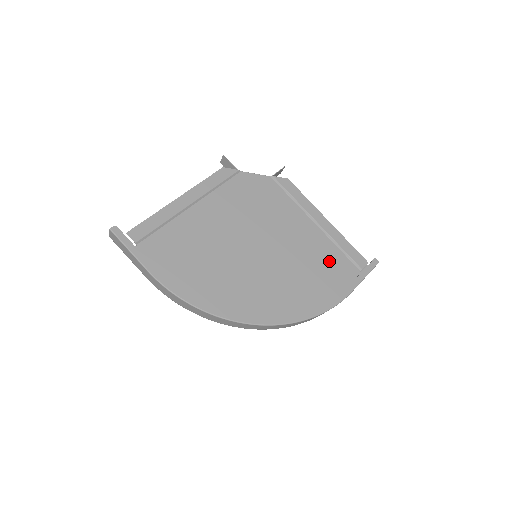
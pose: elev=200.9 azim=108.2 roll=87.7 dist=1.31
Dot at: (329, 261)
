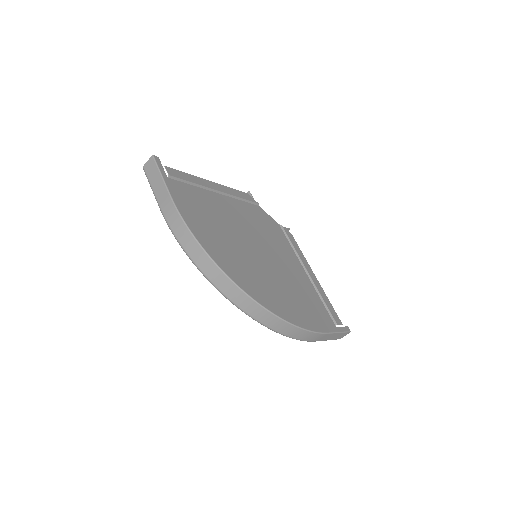
Dot at: (312, 301)
